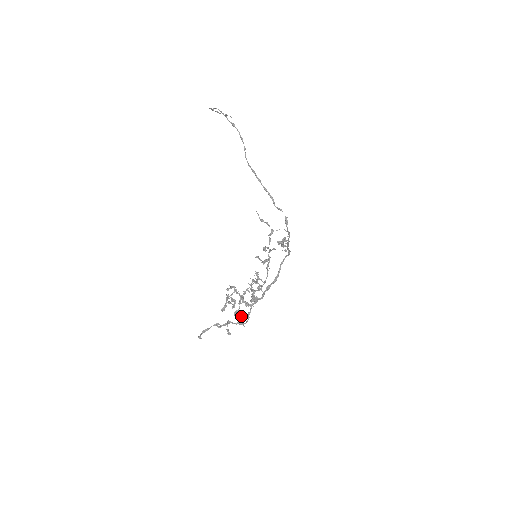
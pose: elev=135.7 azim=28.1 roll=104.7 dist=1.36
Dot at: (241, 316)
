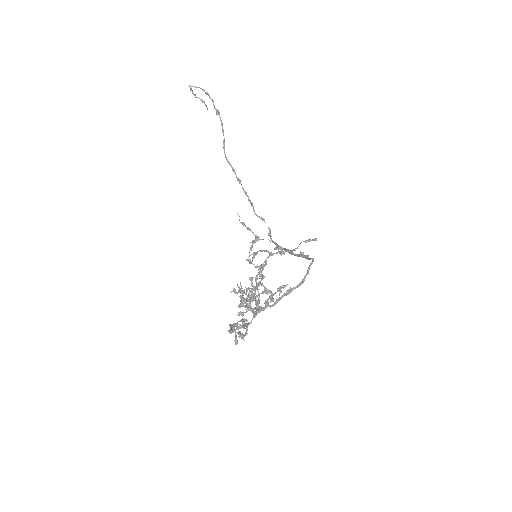
Dot at: occluded
